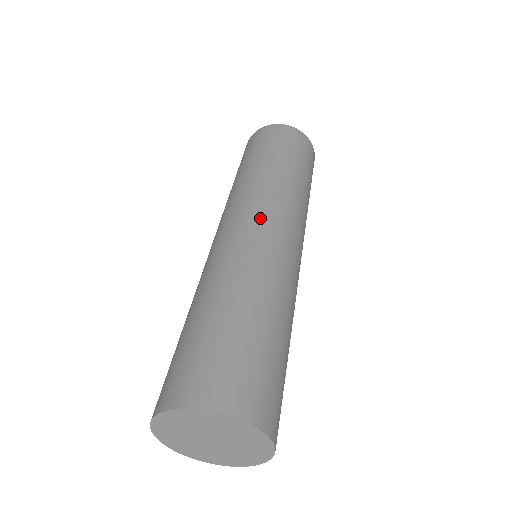
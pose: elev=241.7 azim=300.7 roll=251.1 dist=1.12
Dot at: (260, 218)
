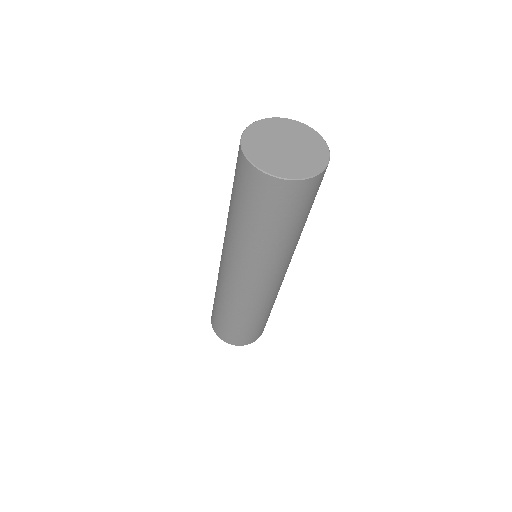
Dot at: (244, 280)
